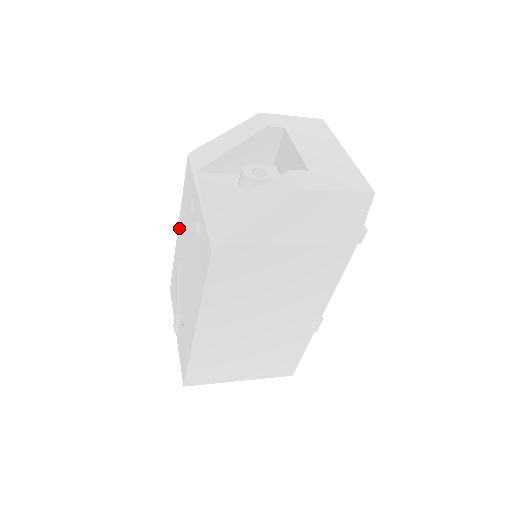
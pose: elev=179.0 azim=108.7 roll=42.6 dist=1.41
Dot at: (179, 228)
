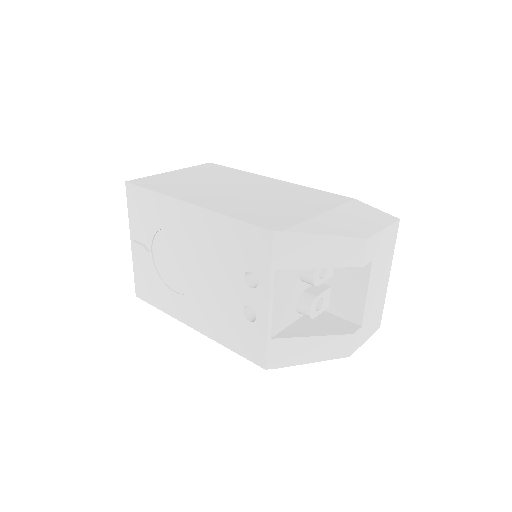
Dot at: (196, 214)
